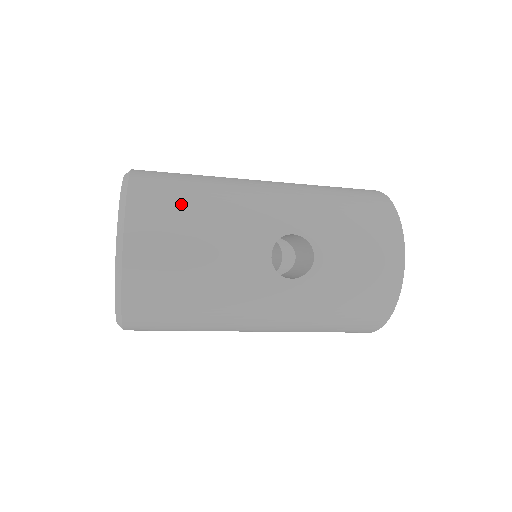
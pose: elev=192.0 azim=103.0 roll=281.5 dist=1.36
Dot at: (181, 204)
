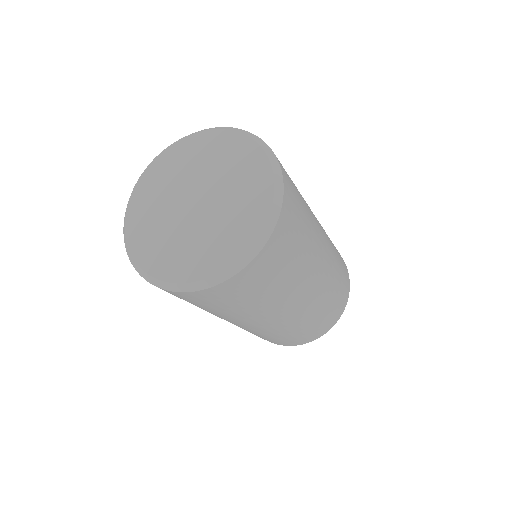
Dot at: occluded
